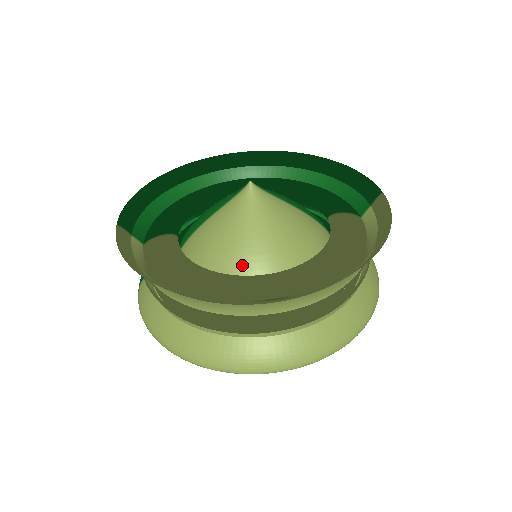
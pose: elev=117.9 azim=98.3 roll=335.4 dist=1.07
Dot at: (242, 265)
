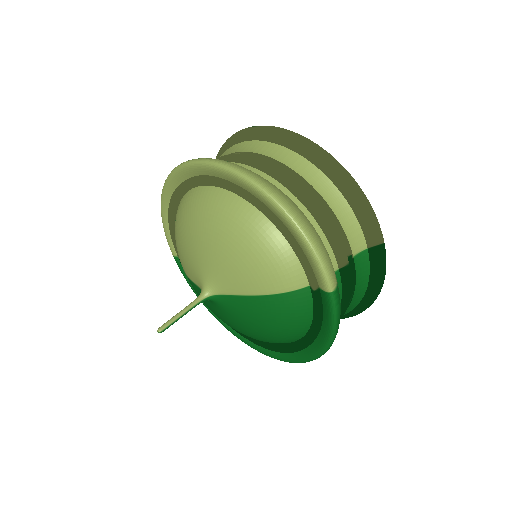
Dot at: occluded
